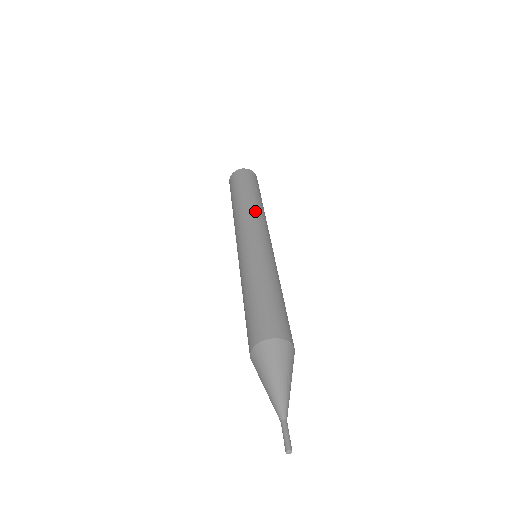
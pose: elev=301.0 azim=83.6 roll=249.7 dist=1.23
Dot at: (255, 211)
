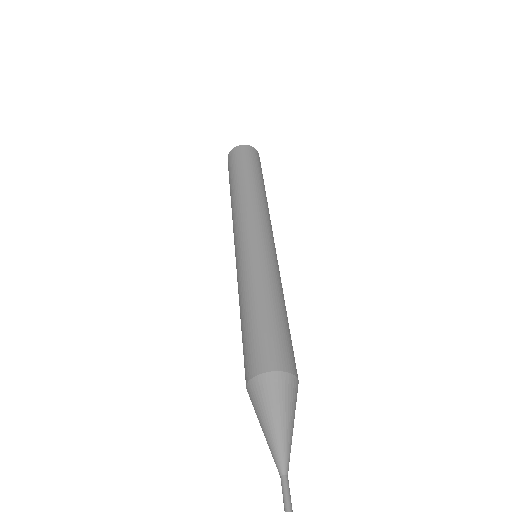
Dot at: (253, 200)
